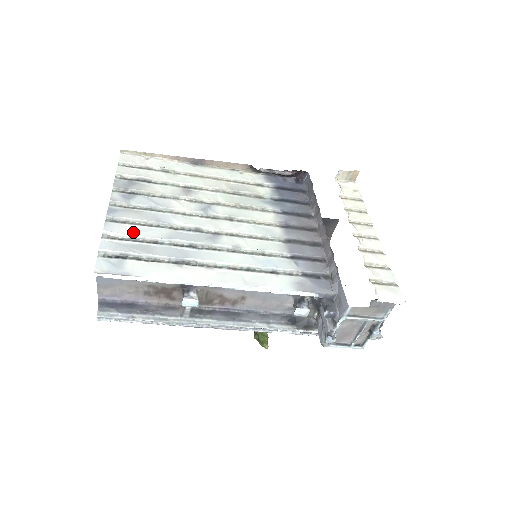
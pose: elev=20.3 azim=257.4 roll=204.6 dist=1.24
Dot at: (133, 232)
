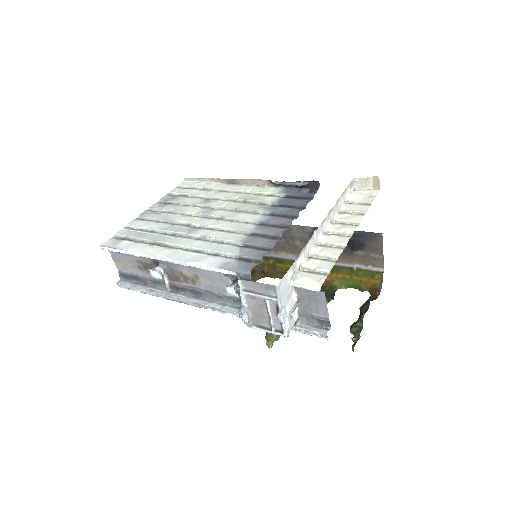
Dot at: (144, 225)
